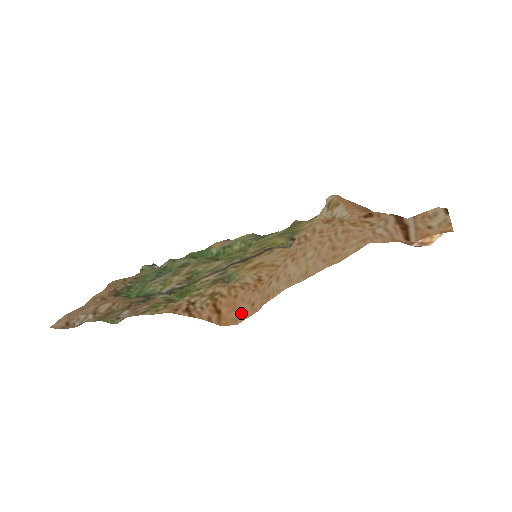
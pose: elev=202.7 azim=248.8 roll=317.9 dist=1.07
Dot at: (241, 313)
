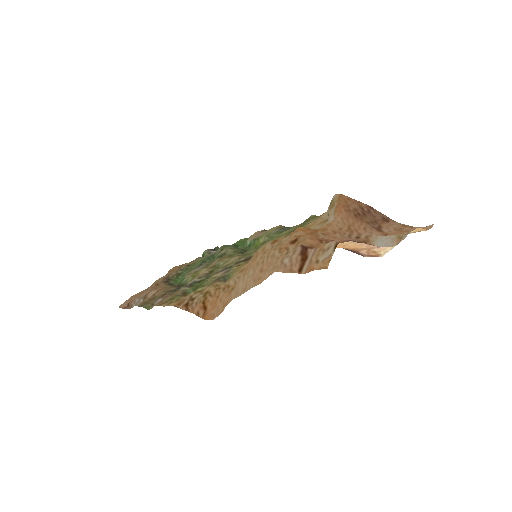
Dot at: (217, 311)
